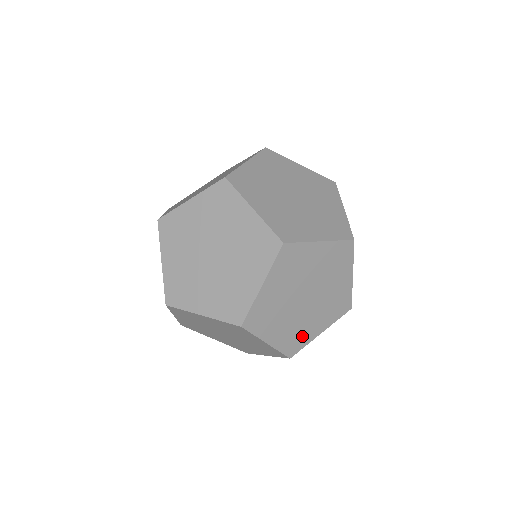
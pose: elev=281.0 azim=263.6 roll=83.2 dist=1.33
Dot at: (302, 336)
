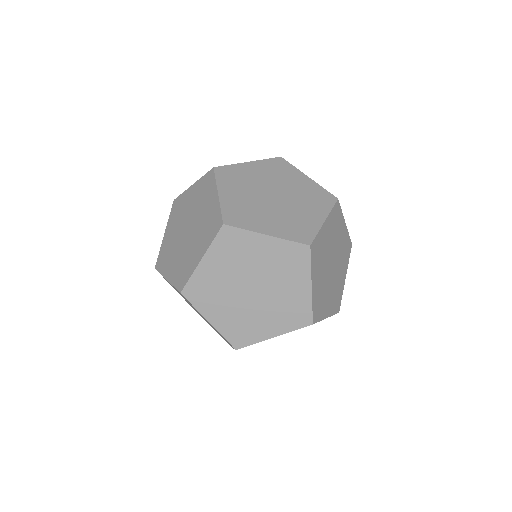
Dot at: (339, 292)
